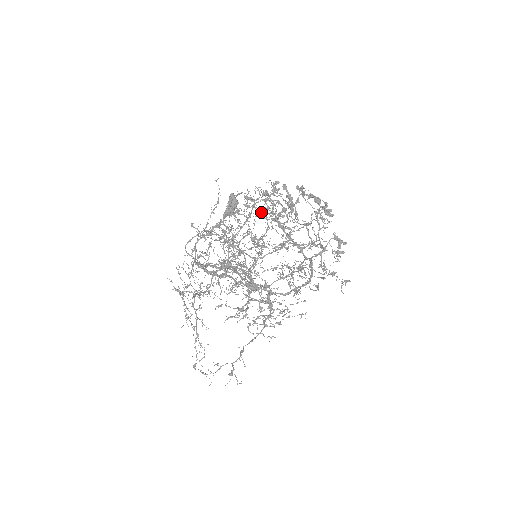
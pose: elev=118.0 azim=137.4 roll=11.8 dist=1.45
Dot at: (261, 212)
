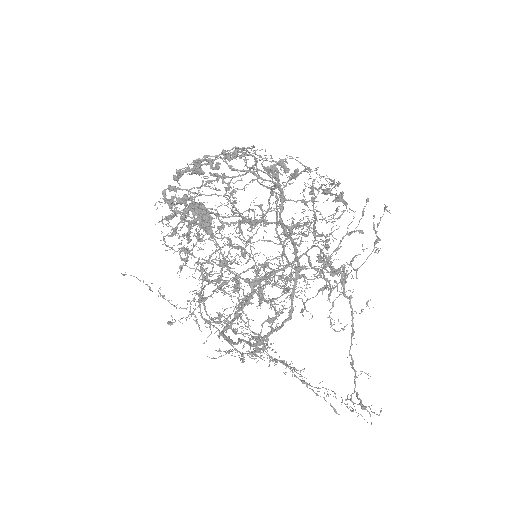
Dot at: occluded
